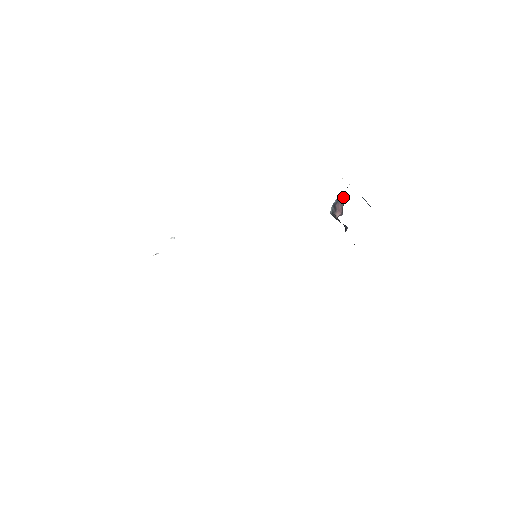
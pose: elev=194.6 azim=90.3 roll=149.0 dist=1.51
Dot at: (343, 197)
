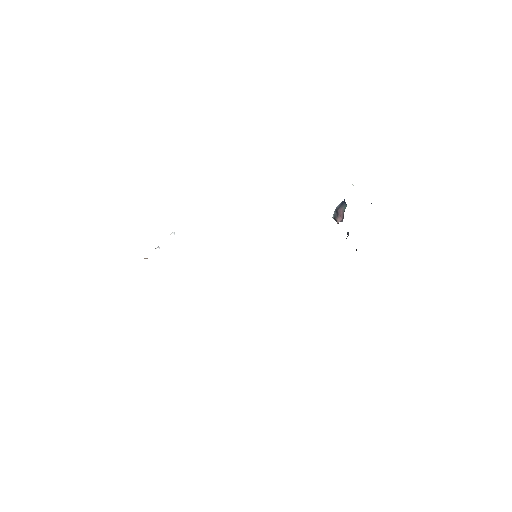
Dot at: (345, 203)
